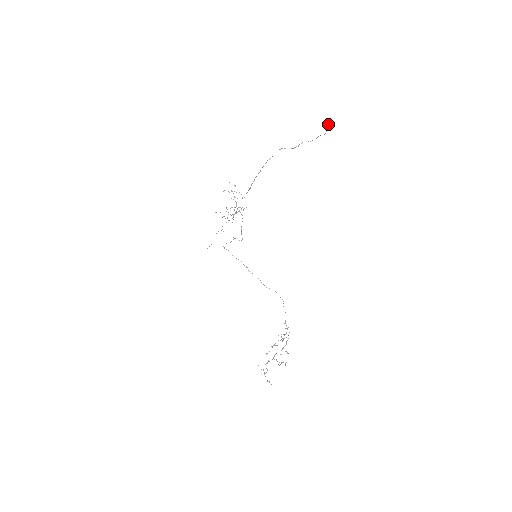
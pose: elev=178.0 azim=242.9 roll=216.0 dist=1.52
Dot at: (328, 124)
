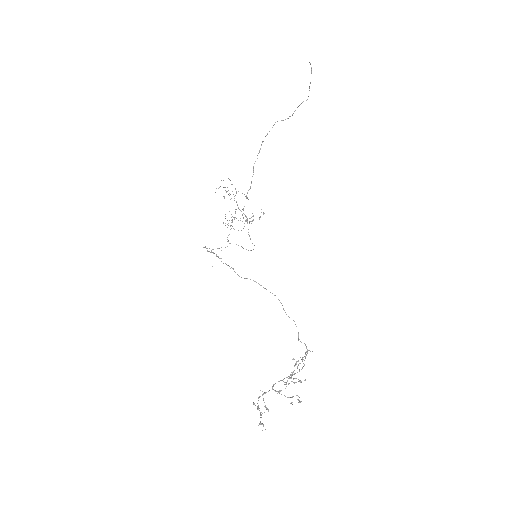
Dot at: (310, 64)
